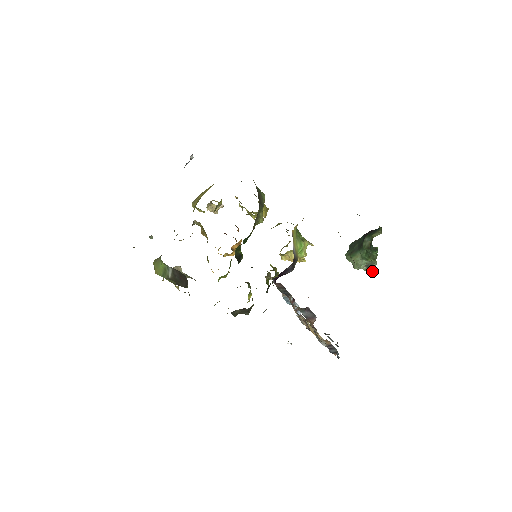
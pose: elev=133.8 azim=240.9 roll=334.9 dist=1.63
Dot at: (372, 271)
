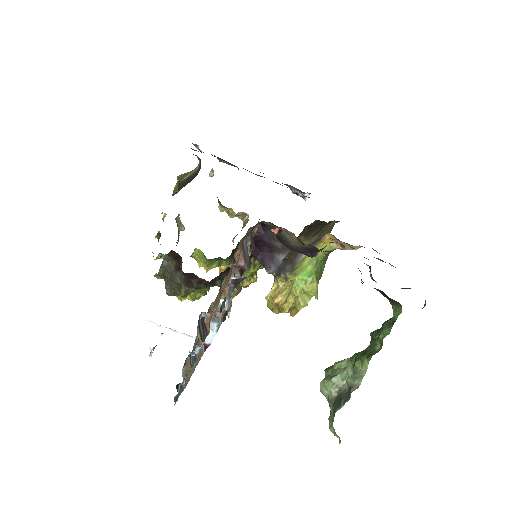
Dot at: (339, 404)
